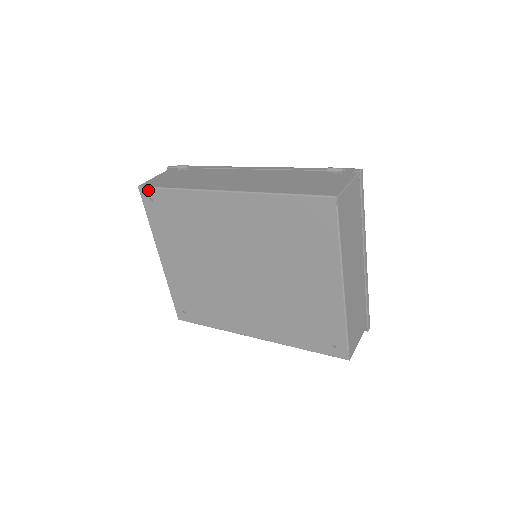
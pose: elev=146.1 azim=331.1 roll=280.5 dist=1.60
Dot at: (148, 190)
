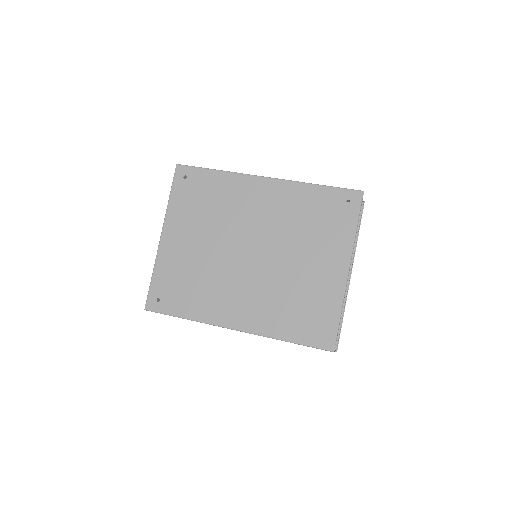
Dot at: (186, 168)
